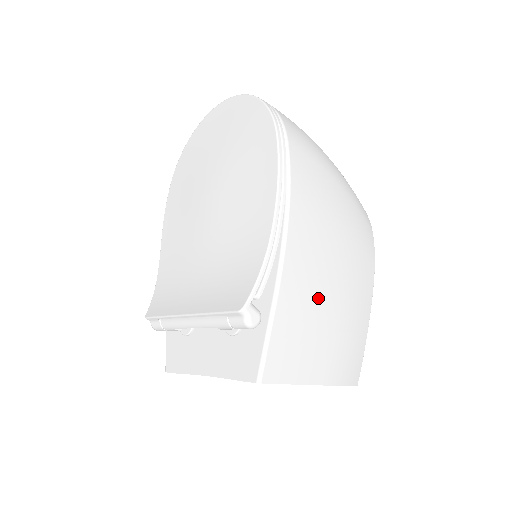
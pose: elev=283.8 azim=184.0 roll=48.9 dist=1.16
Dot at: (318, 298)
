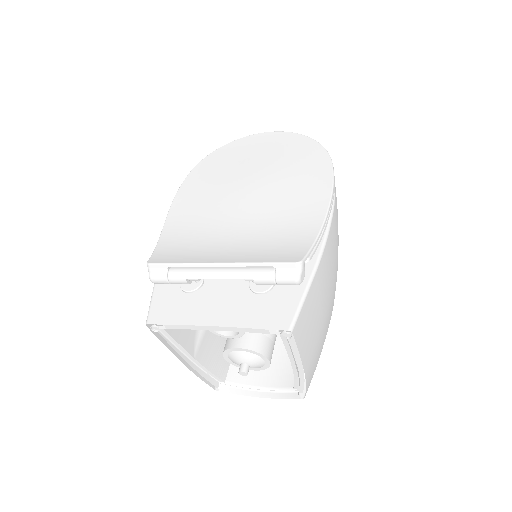
Dot at: (324, 294)
